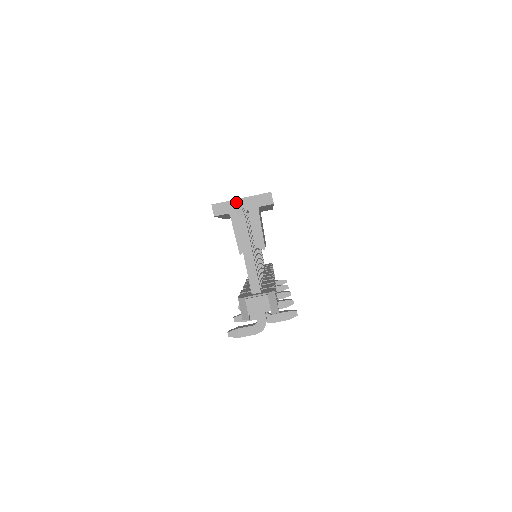
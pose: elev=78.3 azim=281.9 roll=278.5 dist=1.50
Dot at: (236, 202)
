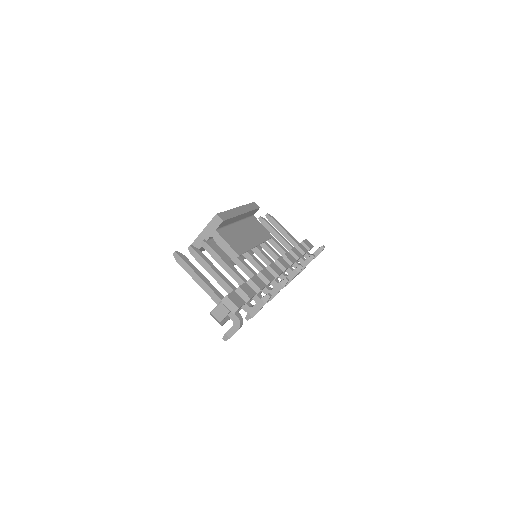
Dot at: (201, 236)
